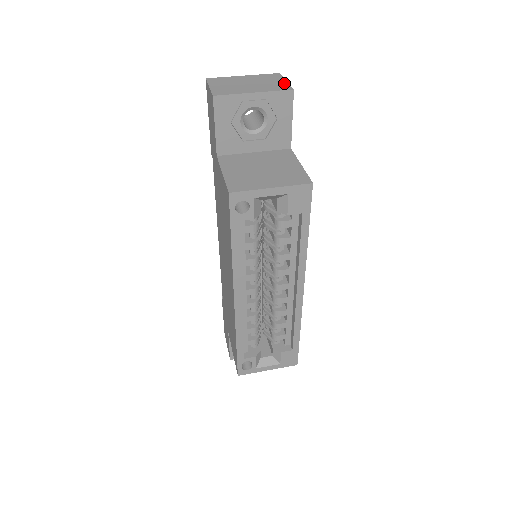
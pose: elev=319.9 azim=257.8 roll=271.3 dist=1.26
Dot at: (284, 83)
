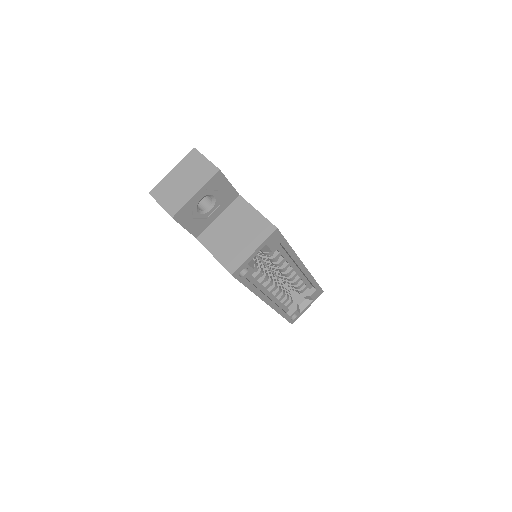
Dot at: (207, 164)
